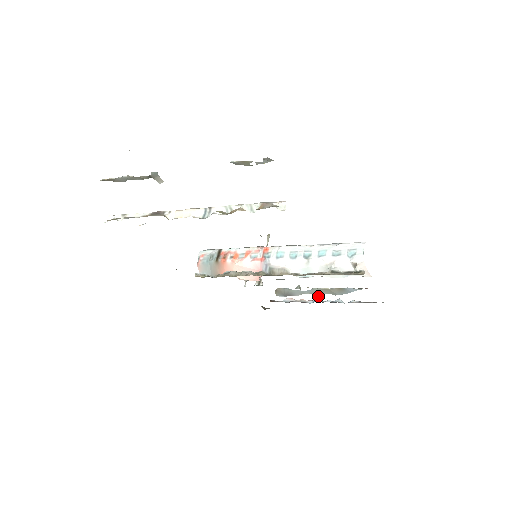
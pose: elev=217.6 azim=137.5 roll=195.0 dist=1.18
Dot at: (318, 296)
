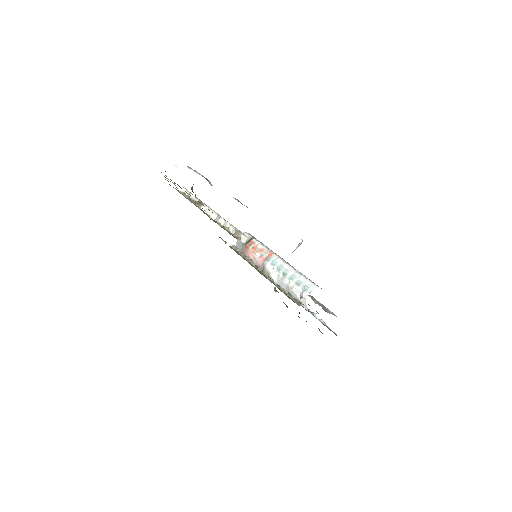
Dot at: occluded
